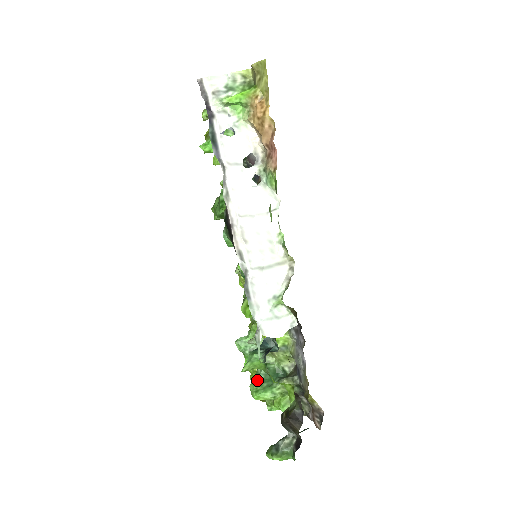
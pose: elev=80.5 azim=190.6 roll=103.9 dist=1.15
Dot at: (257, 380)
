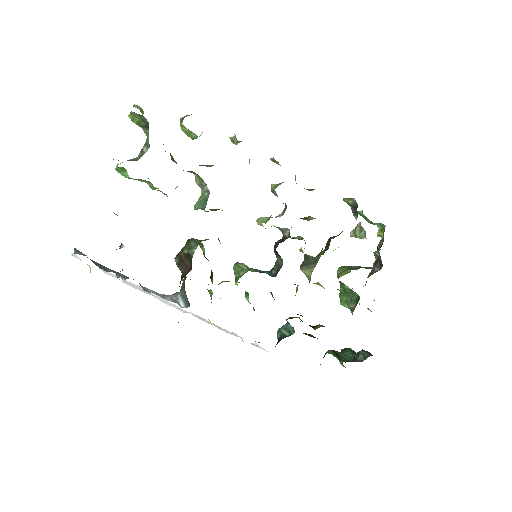
Dot at: (340, 292)
